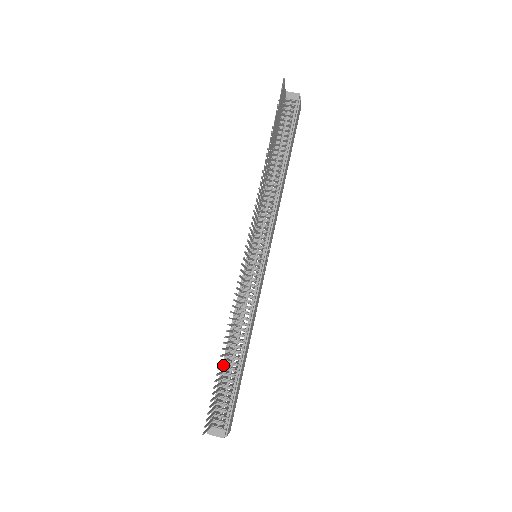
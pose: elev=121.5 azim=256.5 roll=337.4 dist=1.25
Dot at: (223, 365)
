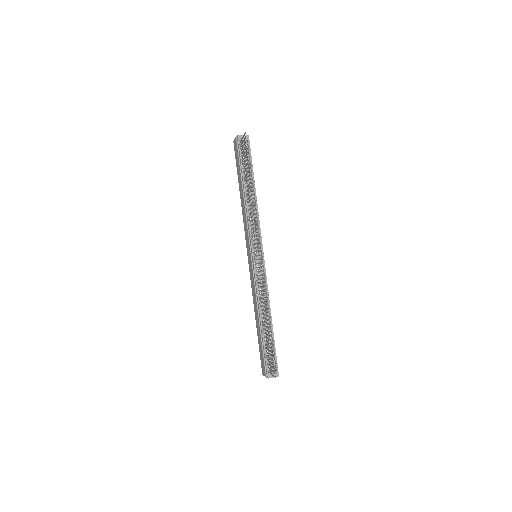
Dot at: (266, 333)
